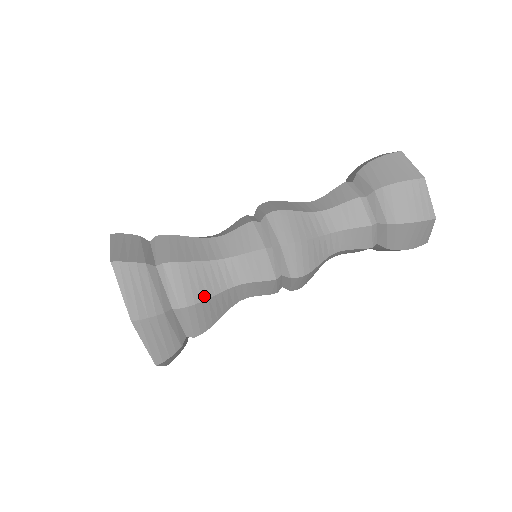
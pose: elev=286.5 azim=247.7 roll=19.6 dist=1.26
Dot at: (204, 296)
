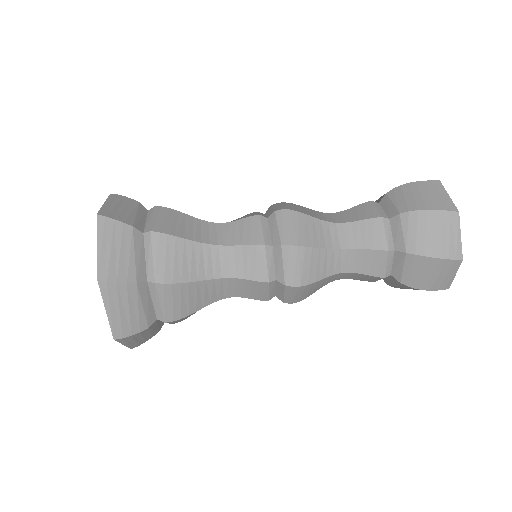
Dot at: (192, 311)
